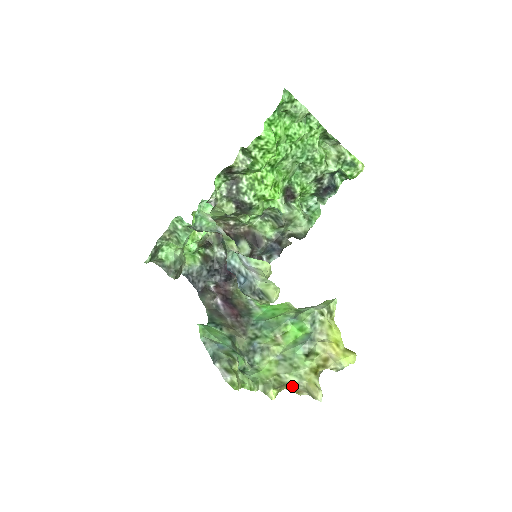
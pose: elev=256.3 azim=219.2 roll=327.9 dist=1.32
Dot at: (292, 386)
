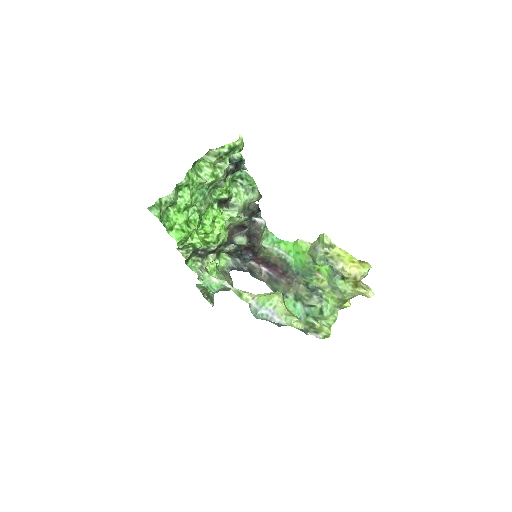
Dot at: occluded
